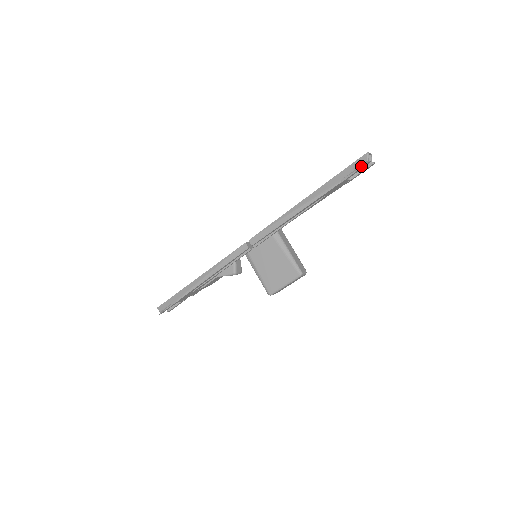
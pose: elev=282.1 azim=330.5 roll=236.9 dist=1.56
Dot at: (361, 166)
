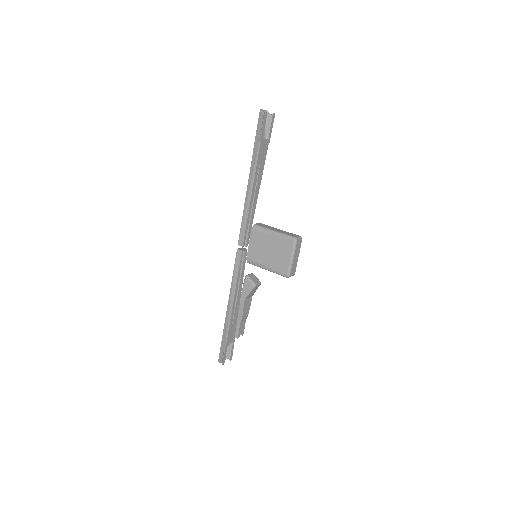
Dot at: (263, 121)
